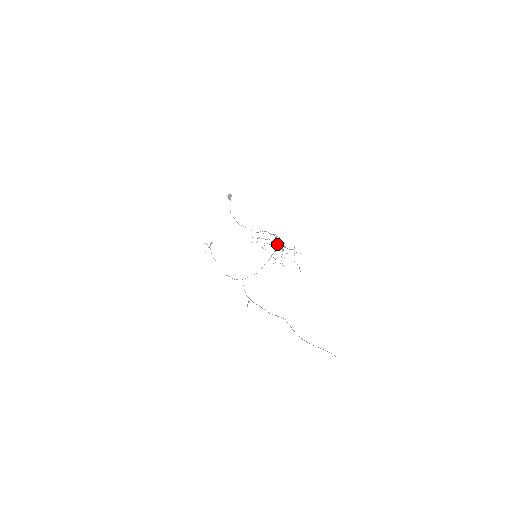
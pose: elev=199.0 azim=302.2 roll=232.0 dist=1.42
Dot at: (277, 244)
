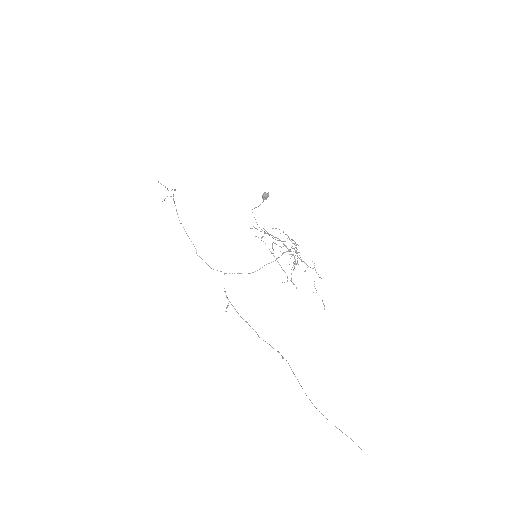
Dot at: occluded
